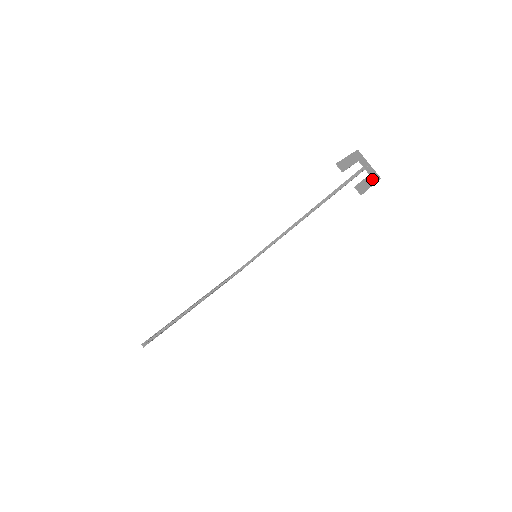
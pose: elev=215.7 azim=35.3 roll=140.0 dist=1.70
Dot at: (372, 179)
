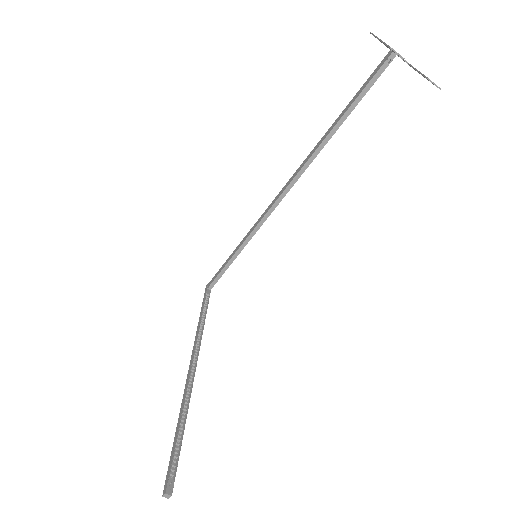
Dot at: occluded
